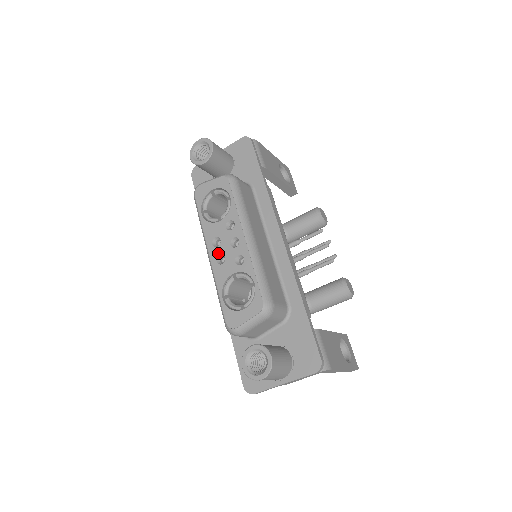
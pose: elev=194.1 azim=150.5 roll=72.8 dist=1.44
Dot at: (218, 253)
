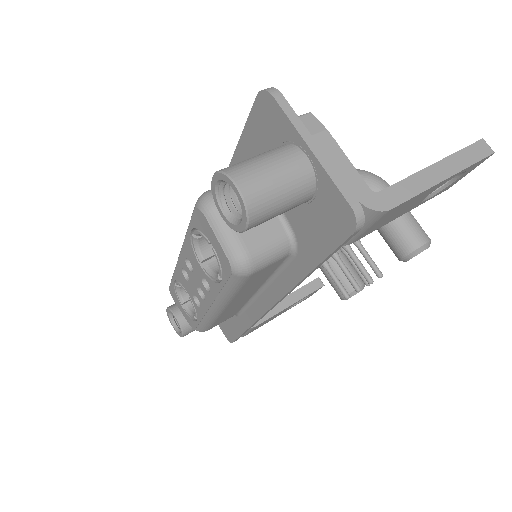
Dot at: (186, 270)
